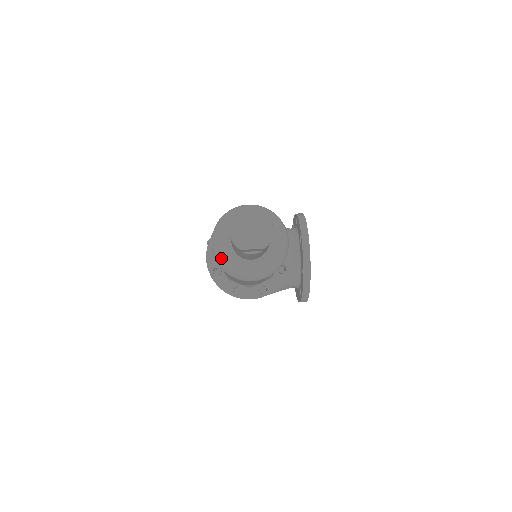
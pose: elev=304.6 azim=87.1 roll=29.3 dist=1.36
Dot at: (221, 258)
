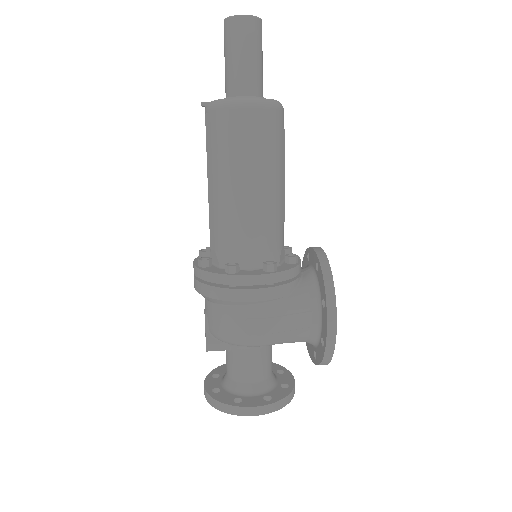
Dot at: (215, 100)
